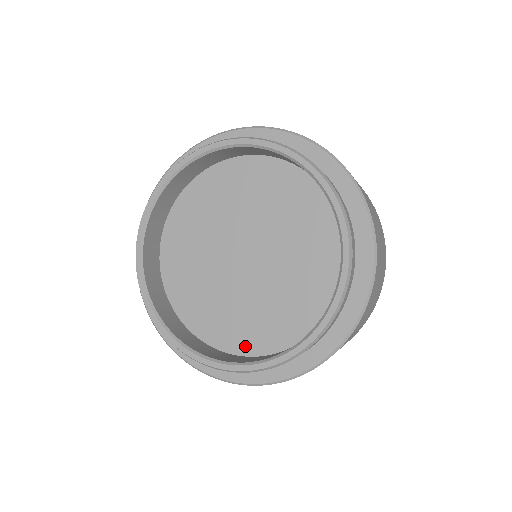
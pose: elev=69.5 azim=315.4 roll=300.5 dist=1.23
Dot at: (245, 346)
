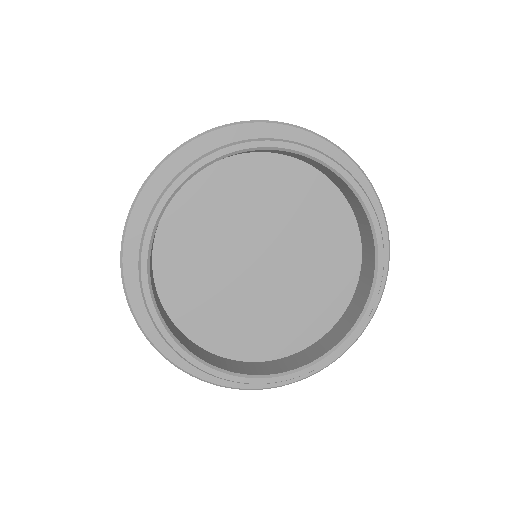
Dot at: (233, 349)
